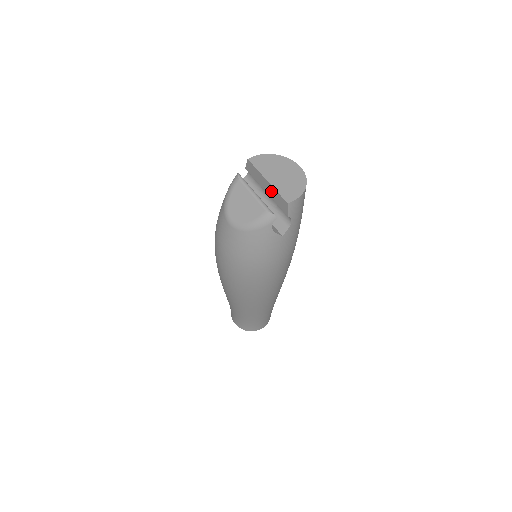
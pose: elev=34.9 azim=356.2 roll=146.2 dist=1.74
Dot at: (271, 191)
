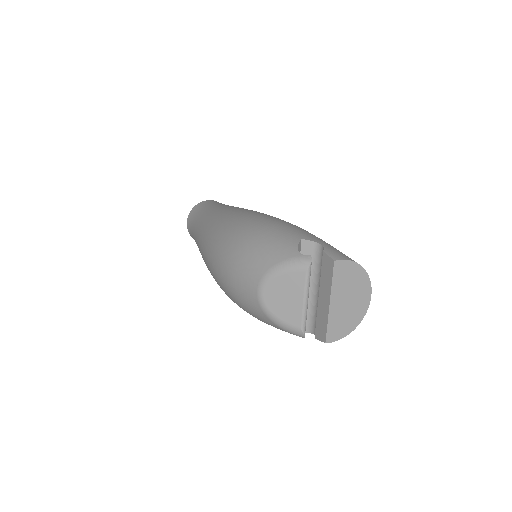
Dot at: (323, 310)
